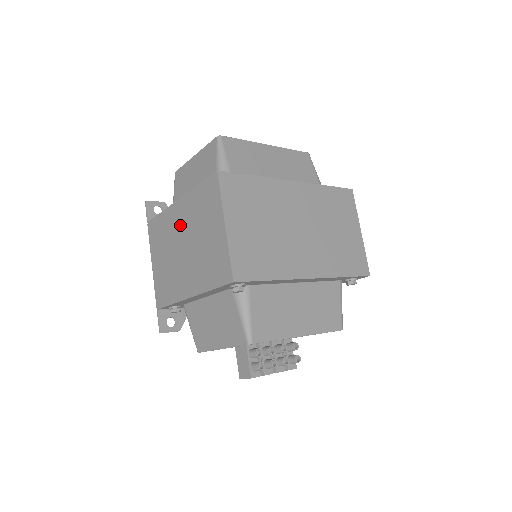
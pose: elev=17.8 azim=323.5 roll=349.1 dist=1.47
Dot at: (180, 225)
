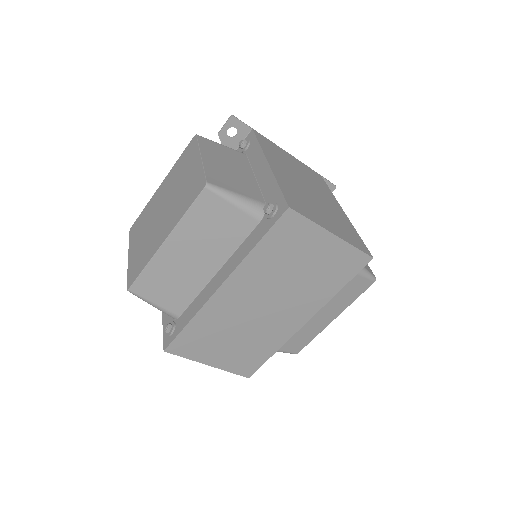
Dot at: occluded
